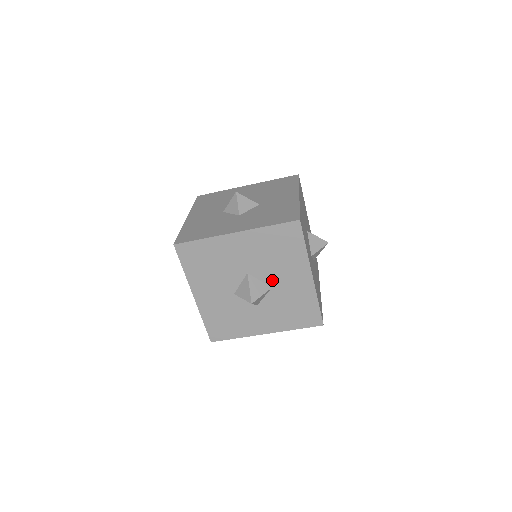
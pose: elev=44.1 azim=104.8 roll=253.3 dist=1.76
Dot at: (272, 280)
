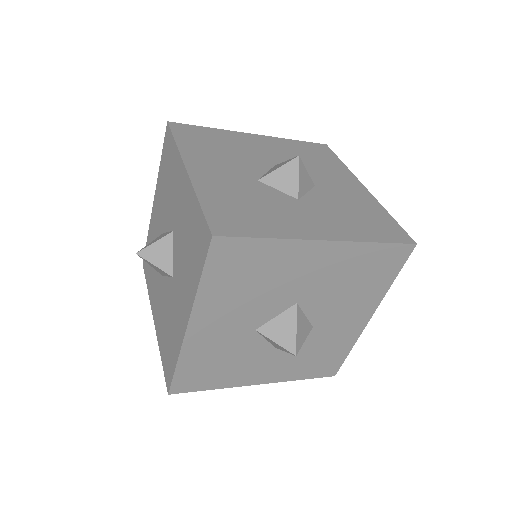
Dot at: (321, 317)
